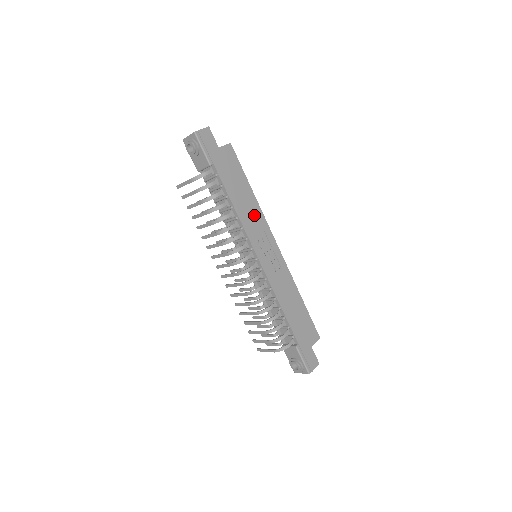
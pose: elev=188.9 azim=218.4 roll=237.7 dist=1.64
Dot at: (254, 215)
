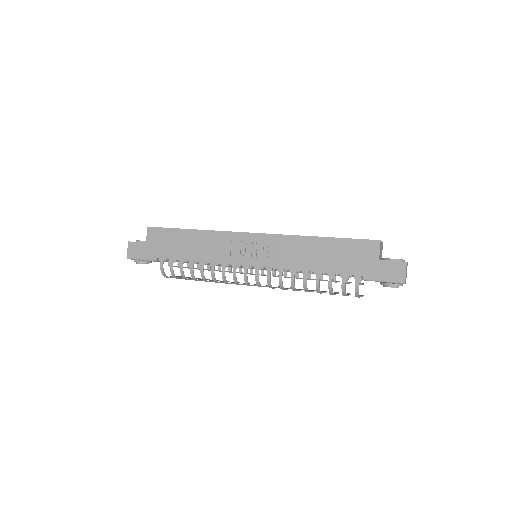
Dot at: (212, 243)
